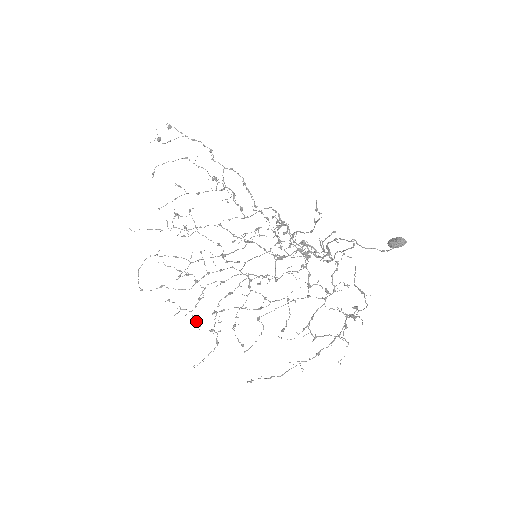
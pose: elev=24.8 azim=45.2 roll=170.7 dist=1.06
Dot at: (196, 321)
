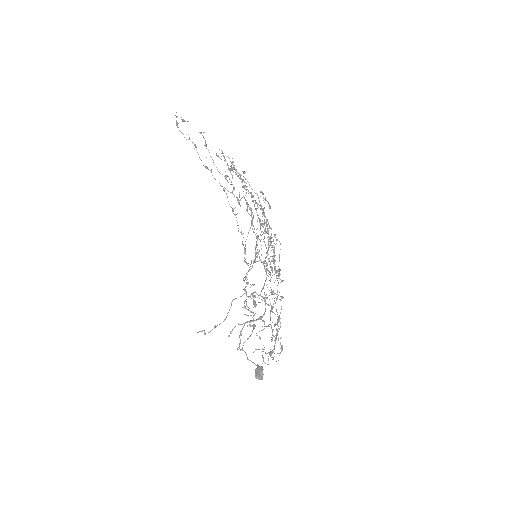
Dot at: (266, 233)
